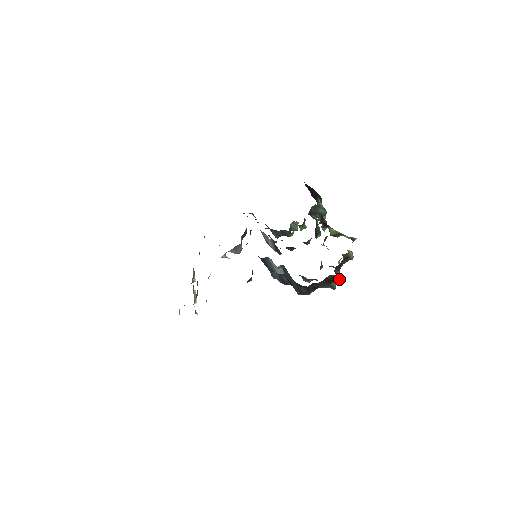
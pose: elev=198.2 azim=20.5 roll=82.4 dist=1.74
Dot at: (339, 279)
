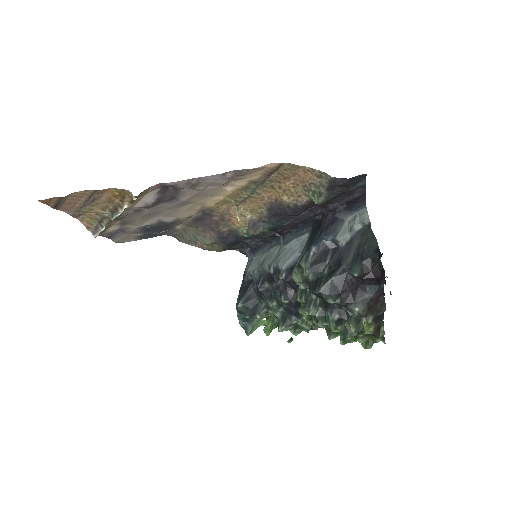
Dot at: (372, 326)
